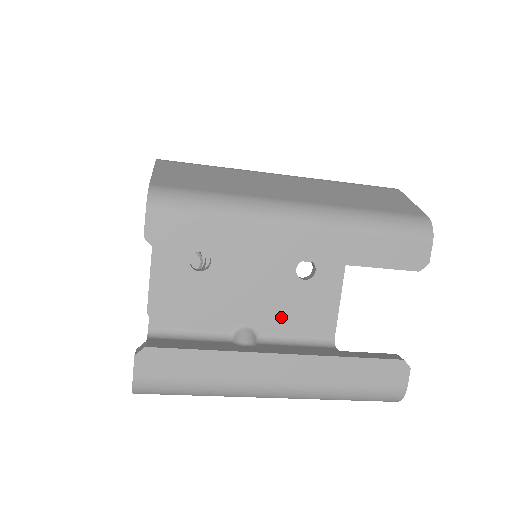
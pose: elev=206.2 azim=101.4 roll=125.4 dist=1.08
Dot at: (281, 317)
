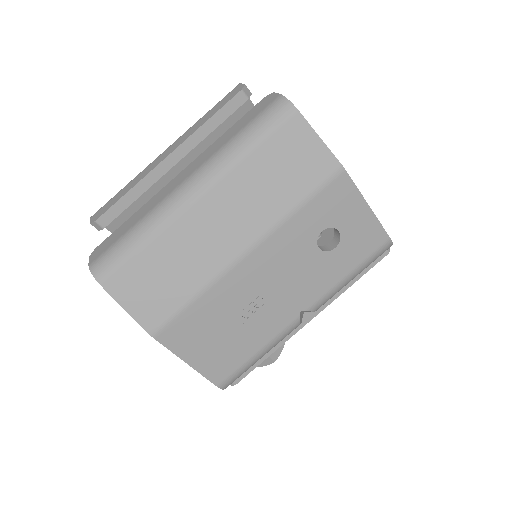
Dot at: occluded
